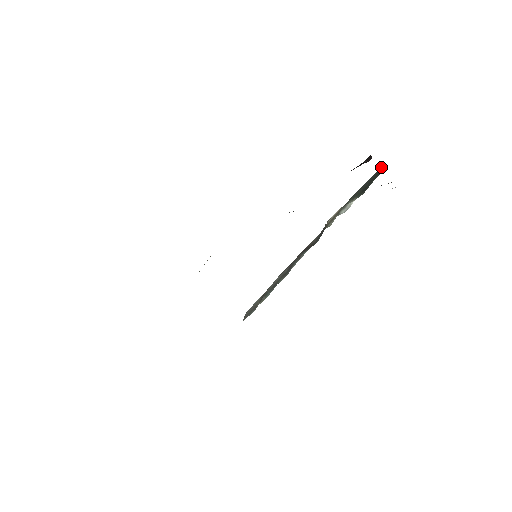
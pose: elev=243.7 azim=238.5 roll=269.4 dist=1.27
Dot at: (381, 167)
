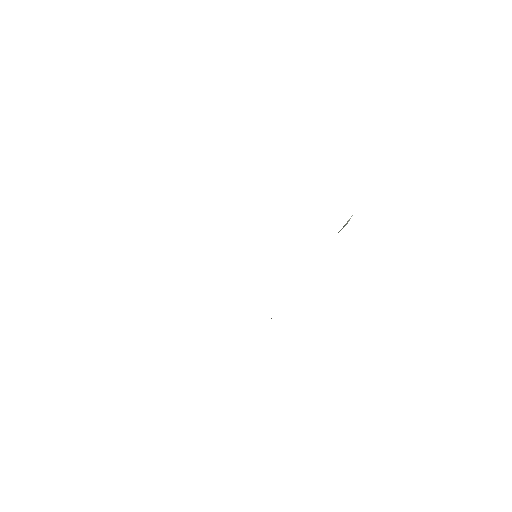
Dot at: occluded
